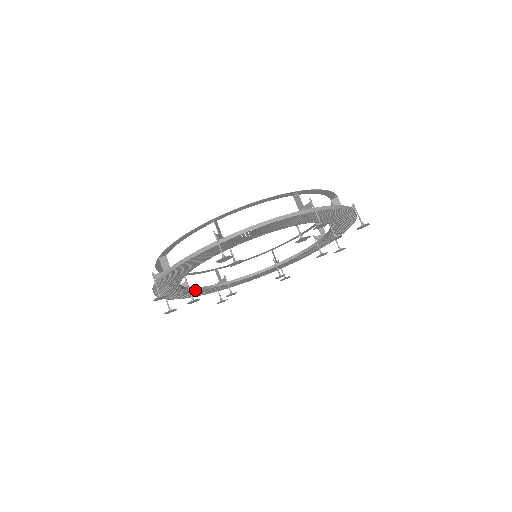
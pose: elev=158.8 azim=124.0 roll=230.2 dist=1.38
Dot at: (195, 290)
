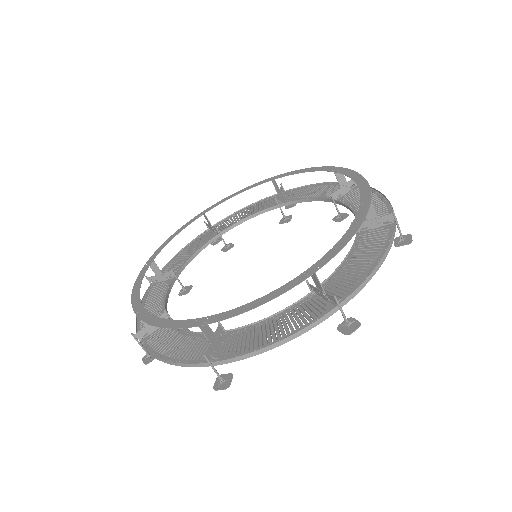
Dot at: occluded
